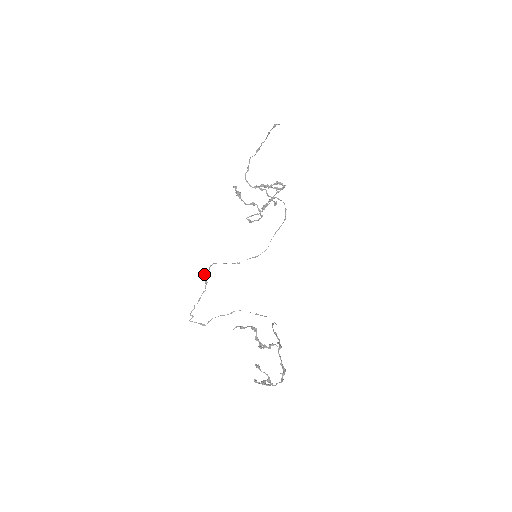
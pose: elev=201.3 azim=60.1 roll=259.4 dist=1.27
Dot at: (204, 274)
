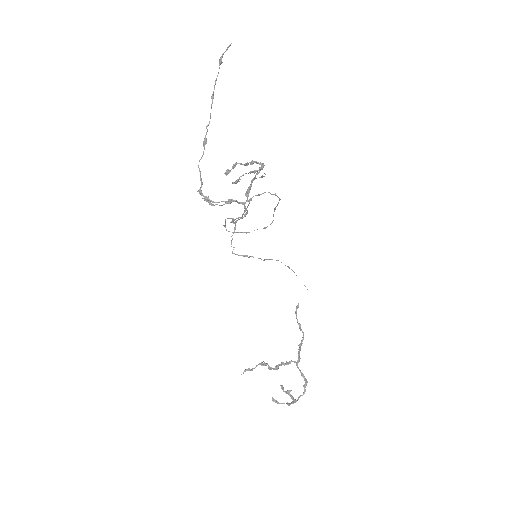
Dot at: (225, 219)
